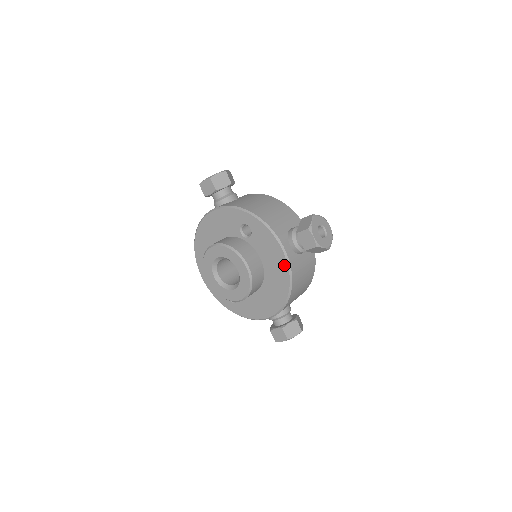
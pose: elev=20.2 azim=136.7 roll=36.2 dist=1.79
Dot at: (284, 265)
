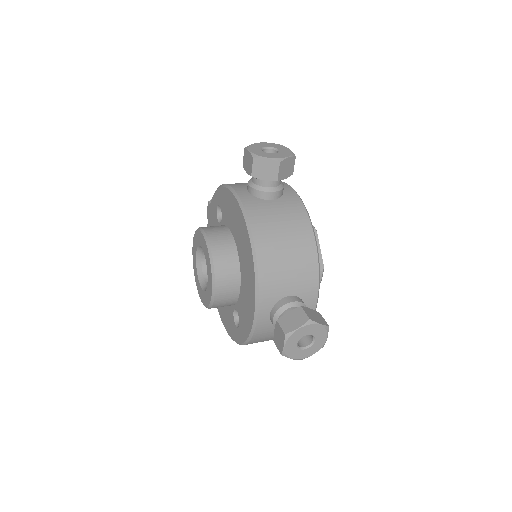
Dot at: (239, 211)
